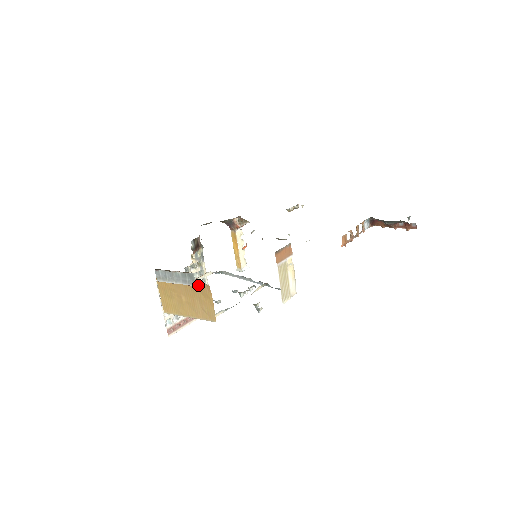
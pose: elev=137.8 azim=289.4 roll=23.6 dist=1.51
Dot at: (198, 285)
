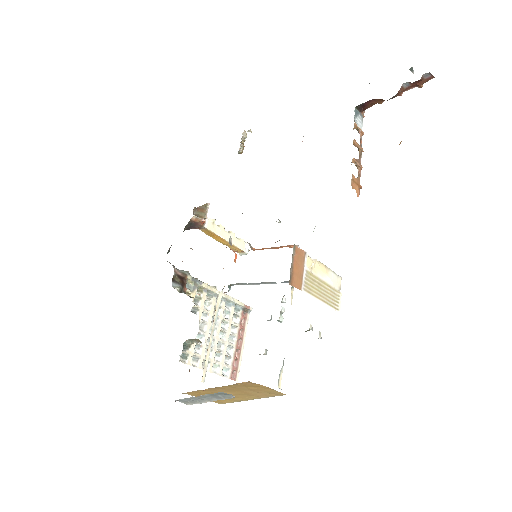
Dot at: (235, 385)
